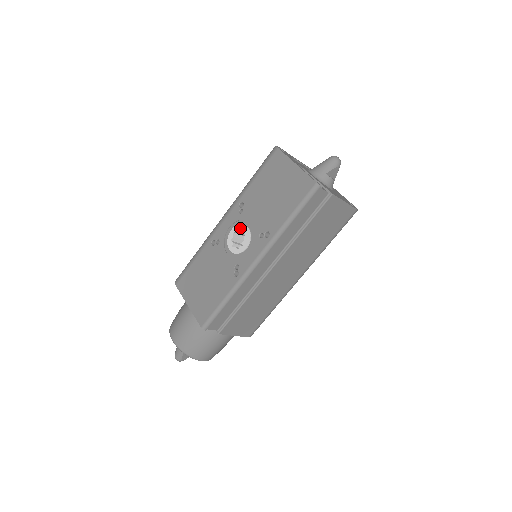
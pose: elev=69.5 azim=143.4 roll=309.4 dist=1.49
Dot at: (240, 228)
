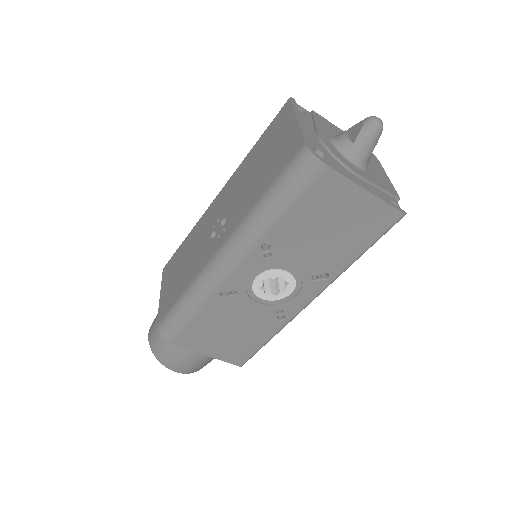
Dot at: (273, 275)
